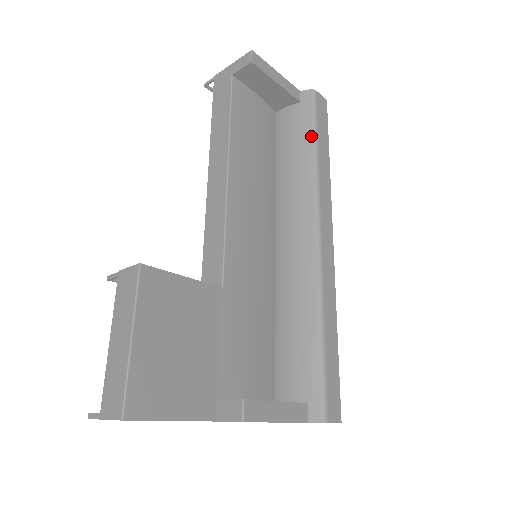
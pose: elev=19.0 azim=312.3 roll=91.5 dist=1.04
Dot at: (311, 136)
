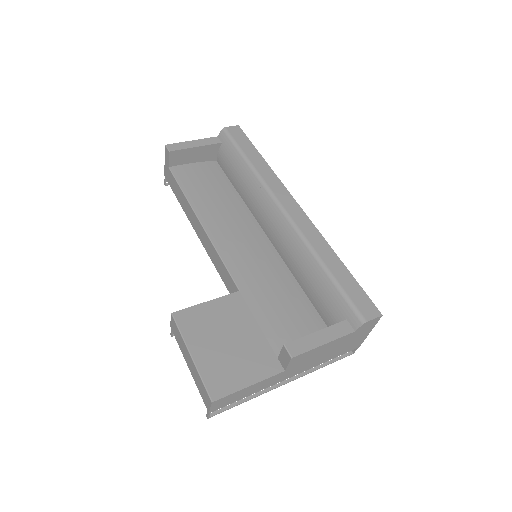
Dot at: (240, 157)
